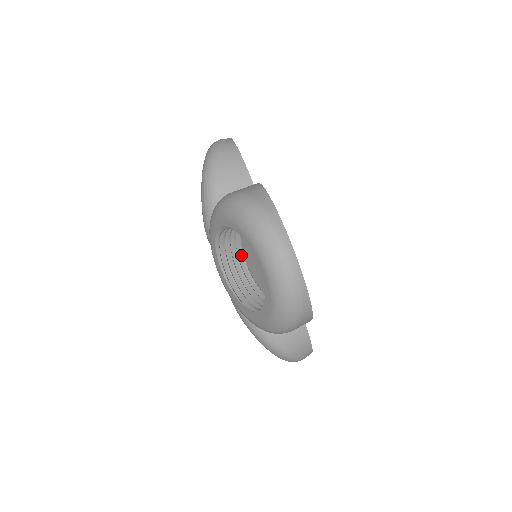
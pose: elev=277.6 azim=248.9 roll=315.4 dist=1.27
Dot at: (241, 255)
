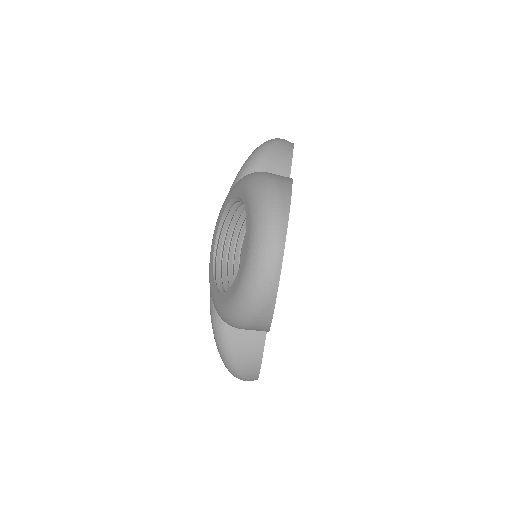
Dot at: (241, 241)
